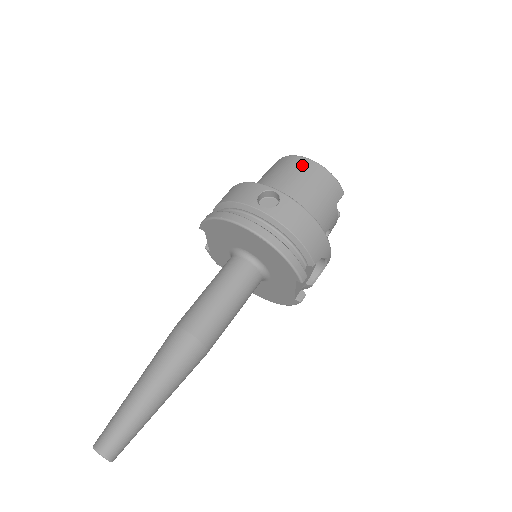
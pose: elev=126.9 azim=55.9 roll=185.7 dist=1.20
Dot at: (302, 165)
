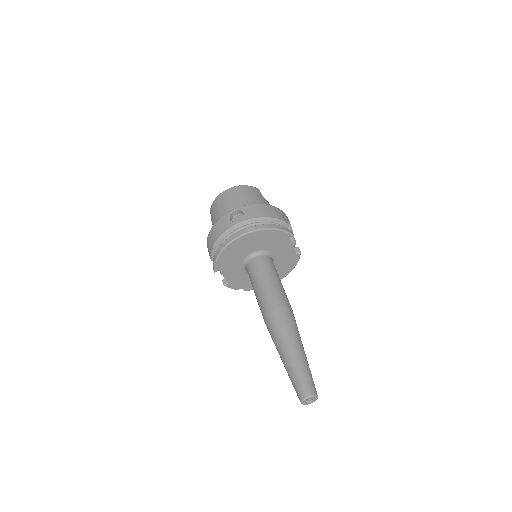
Dot at: (228, 194)
